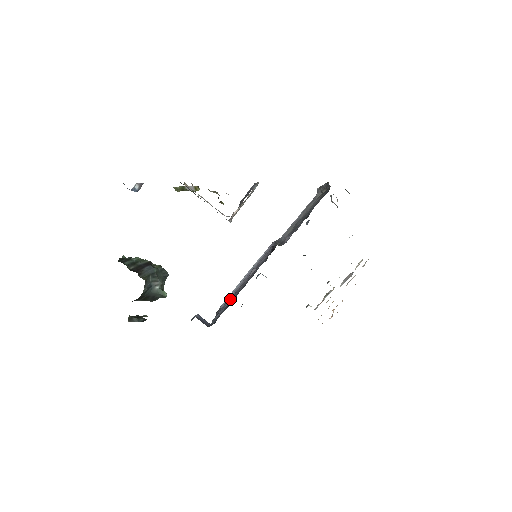
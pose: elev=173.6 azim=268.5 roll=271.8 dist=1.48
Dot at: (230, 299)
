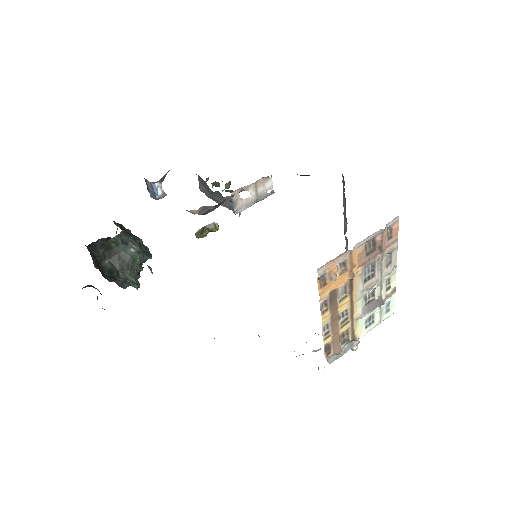
Dot at: occluded
